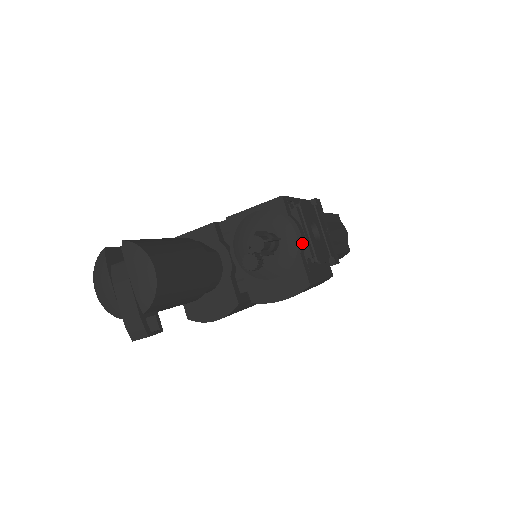
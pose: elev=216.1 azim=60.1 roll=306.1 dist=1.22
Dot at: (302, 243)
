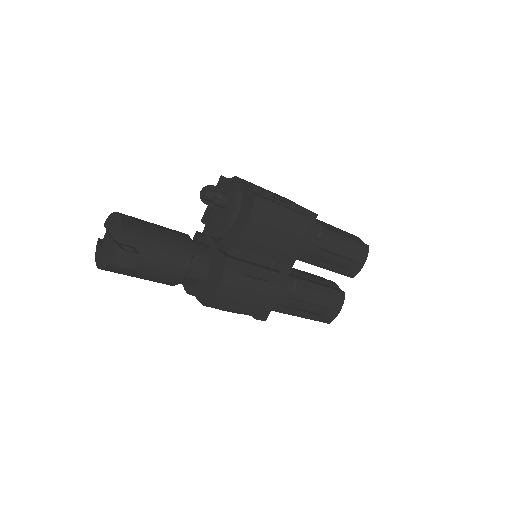
Dot at: (241, 182)
